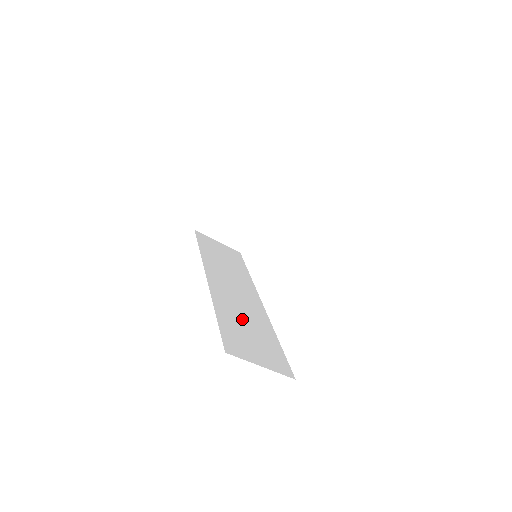
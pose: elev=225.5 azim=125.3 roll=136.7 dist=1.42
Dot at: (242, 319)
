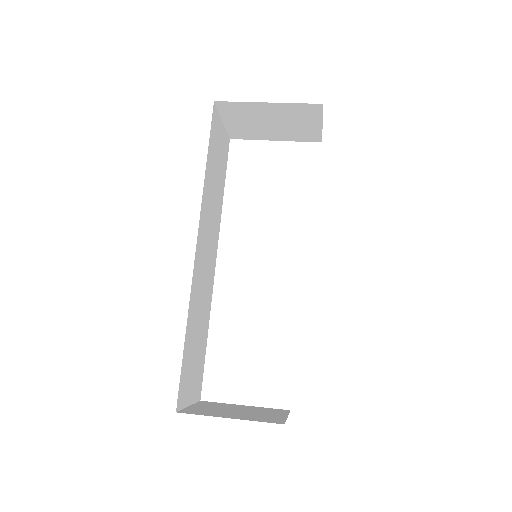
Dot at: (198, 324)
